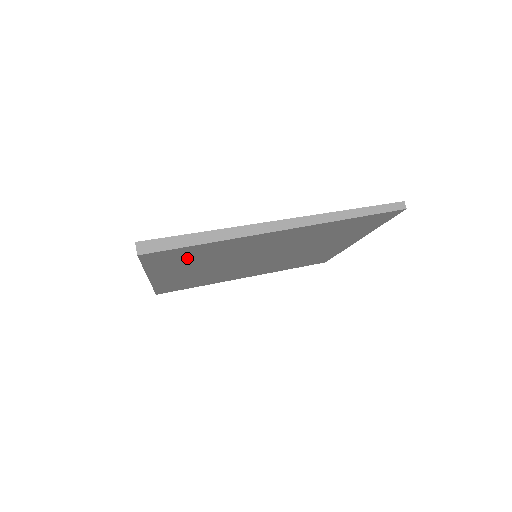
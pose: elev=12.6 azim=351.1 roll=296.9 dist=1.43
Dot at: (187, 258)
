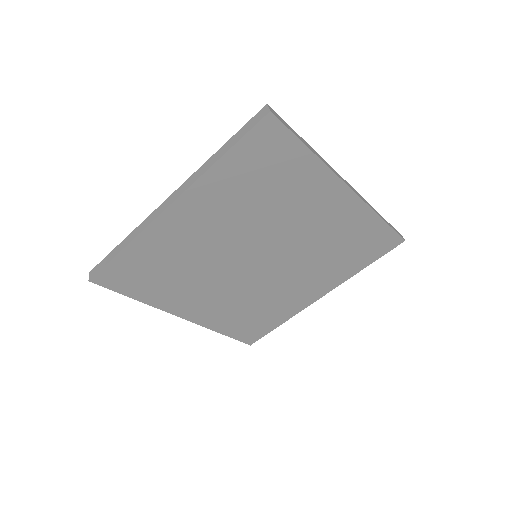
Dot at: (260, 175)
